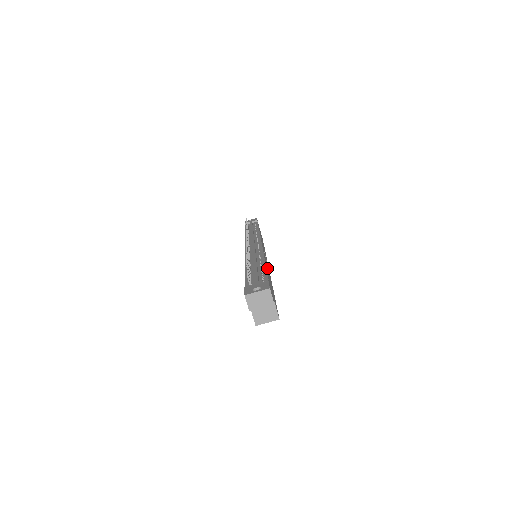
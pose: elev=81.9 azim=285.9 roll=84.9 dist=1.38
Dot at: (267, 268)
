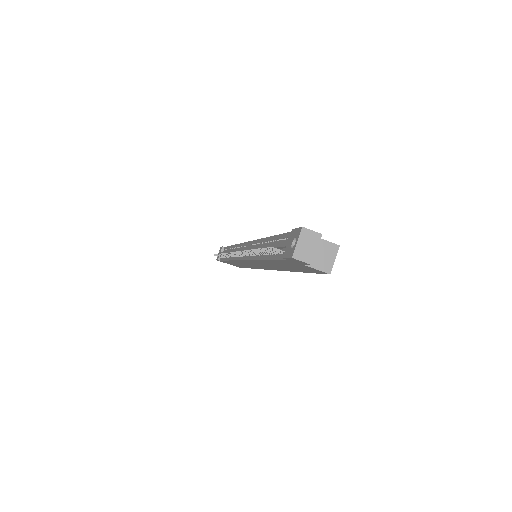
Dot at: occluded
